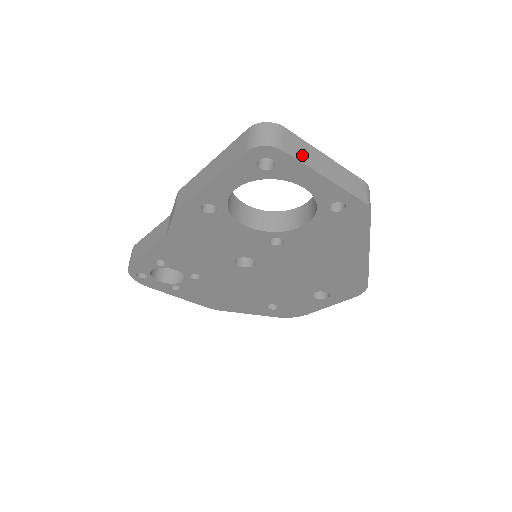
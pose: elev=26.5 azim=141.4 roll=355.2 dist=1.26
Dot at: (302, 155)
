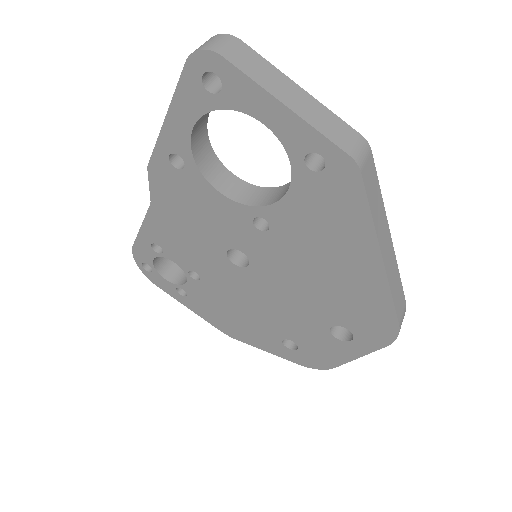
Dot at: (255, 72)
